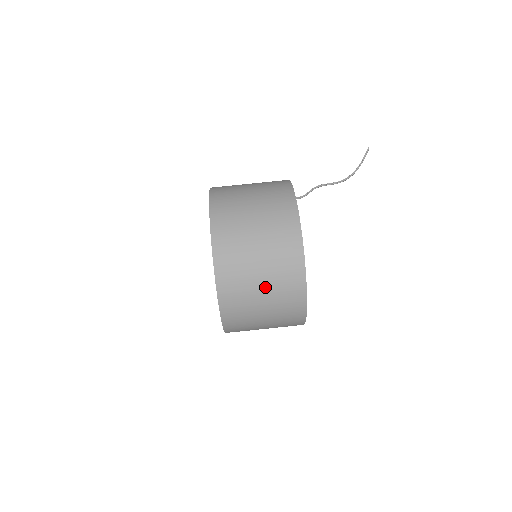
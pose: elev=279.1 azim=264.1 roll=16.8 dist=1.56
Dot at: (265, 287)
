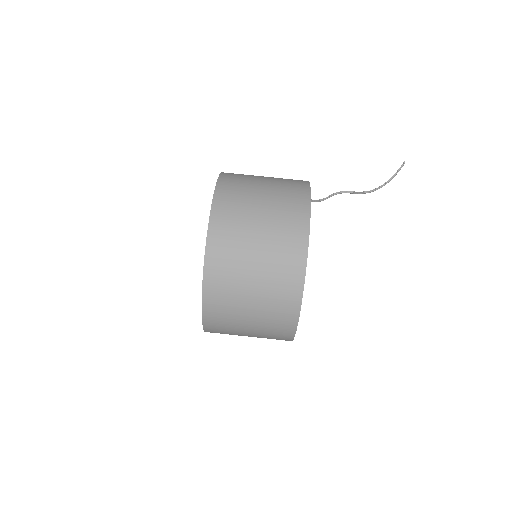
Dot at: (256, 297)
